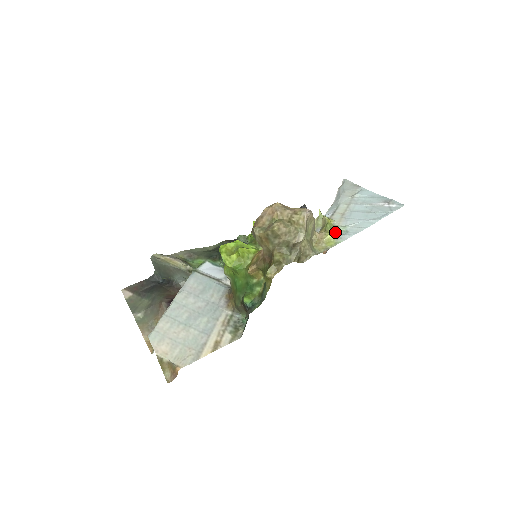
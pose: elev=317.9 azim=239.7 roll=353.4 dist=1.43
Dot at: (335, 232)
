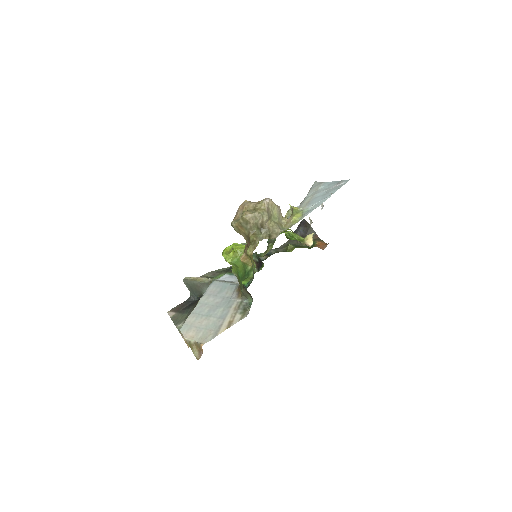
Dot at: (300, 214)
